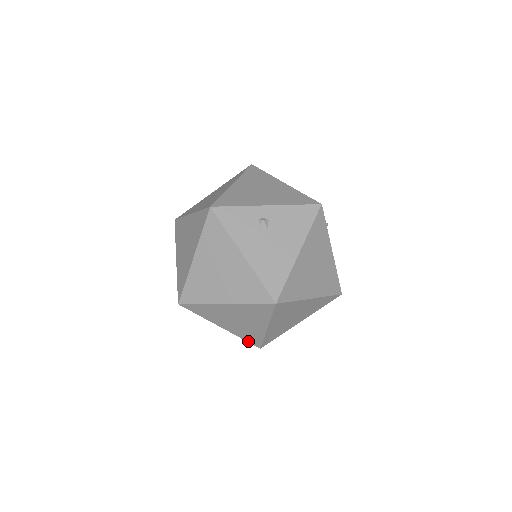
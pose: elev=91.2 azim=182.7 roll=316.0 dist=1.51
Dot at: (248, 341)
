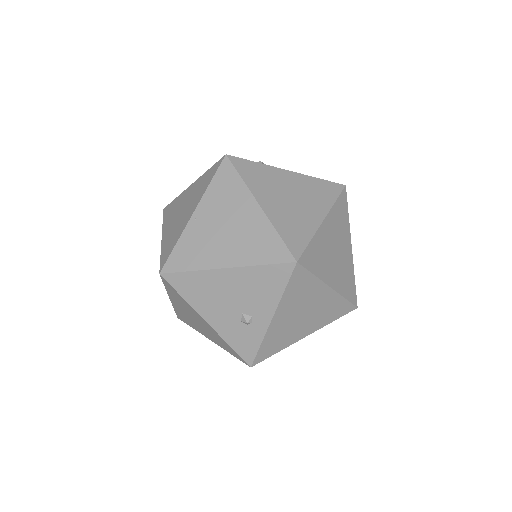
Dot at: (349, 300)
